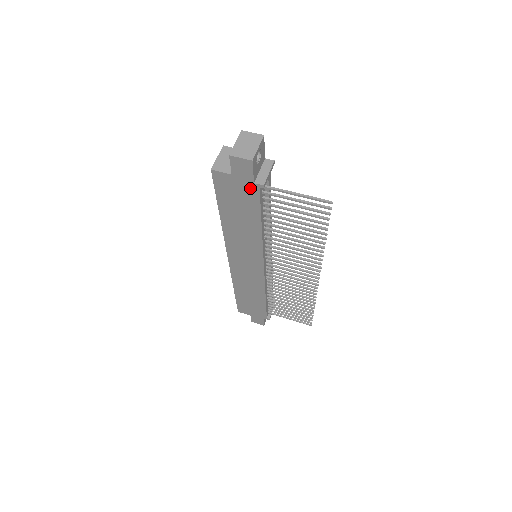
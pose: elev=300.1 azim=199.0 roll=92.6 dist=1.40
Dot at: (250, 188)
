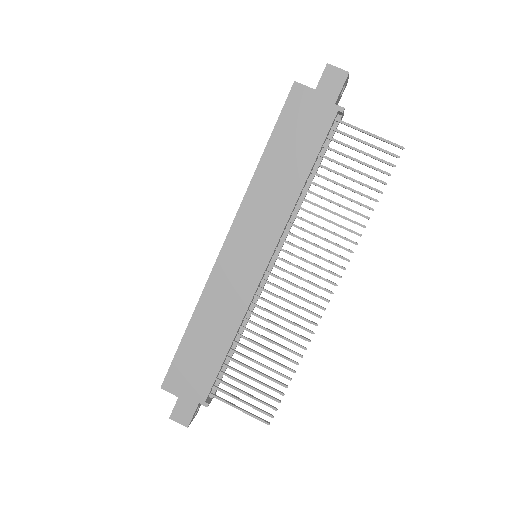
Dot at: (326, 111)
